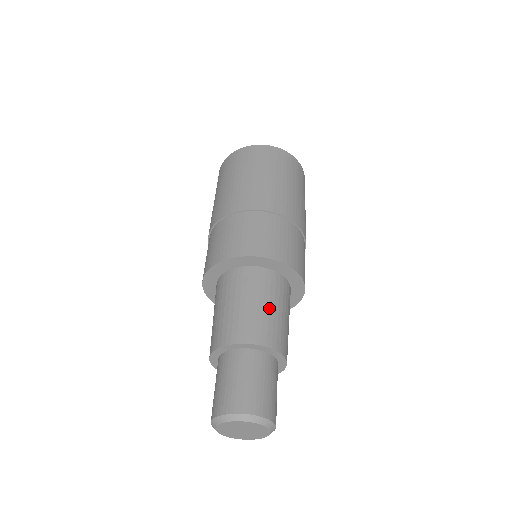
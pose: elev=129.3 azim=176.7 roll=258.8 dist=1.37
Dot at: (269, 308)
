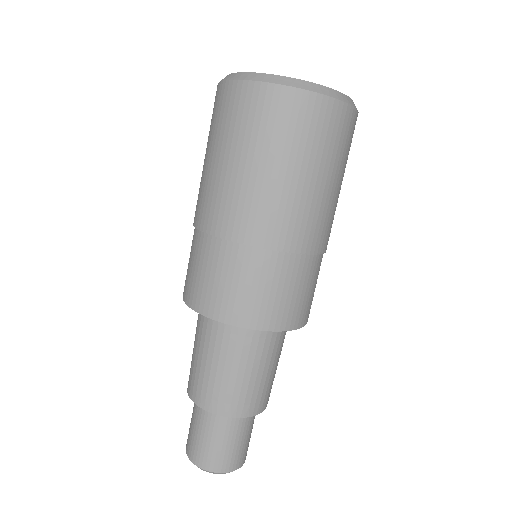
Dot at: (272, 371)
